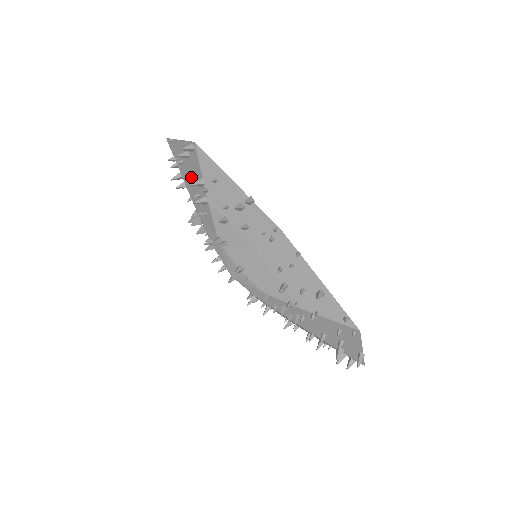
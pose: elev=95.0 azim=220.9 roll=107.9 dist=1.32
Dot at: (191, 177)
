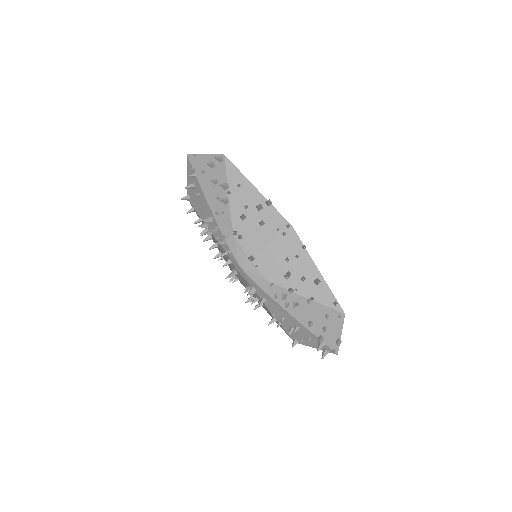
Dot at: (215, 182)
